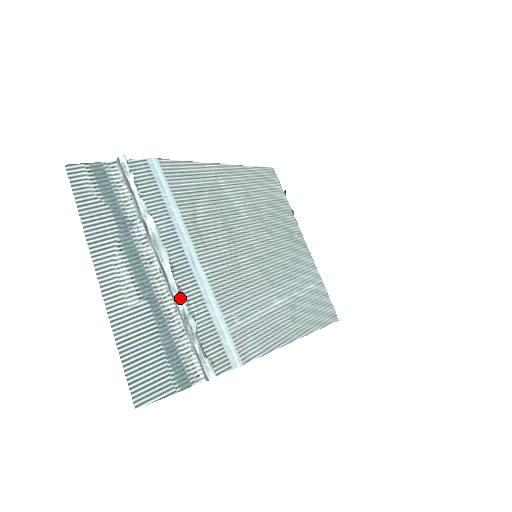
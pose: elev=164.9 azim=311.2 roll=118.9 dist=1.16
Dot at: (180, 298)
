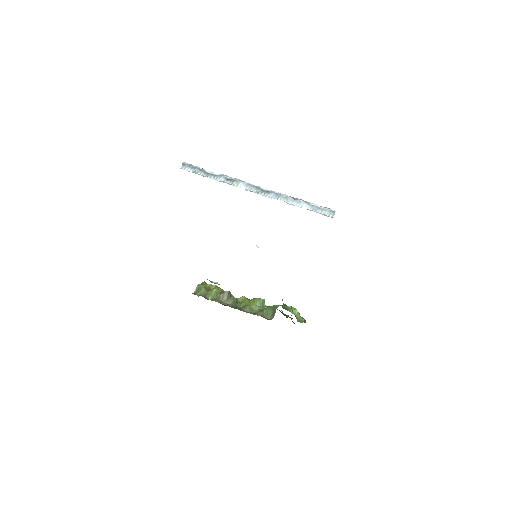
Dot at: (281, 194)
